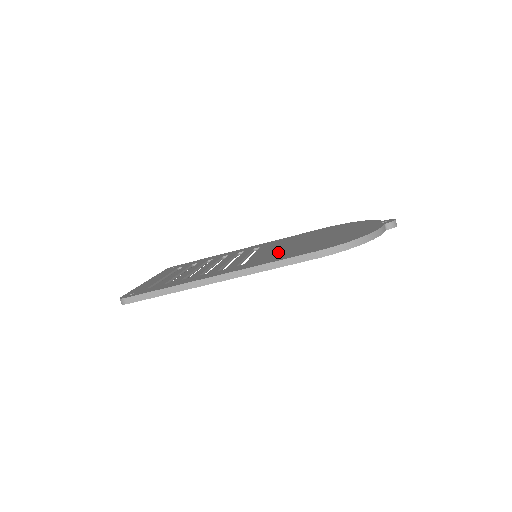
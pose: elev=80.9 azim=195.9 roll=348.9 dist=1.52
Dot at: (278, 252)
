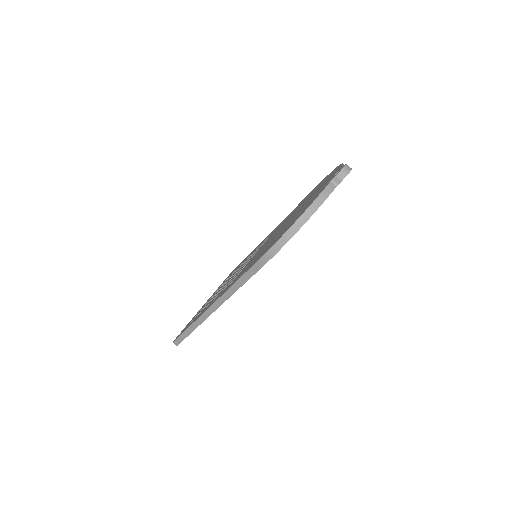
Dot at: (257, 254)
